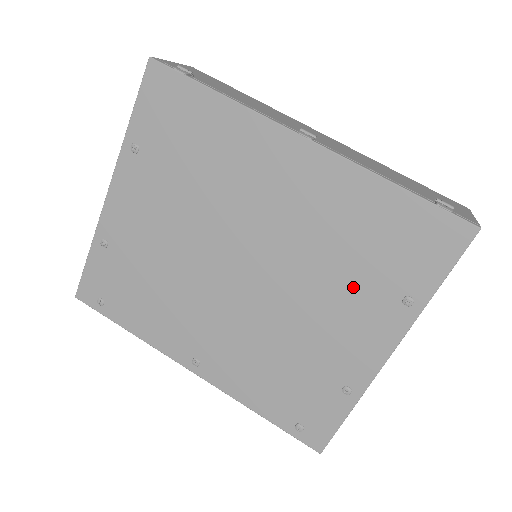
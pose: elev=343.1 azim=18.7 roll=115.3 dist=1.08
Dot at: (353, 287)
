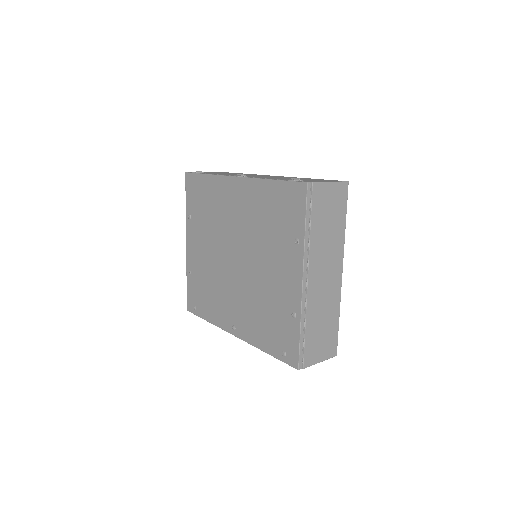
Dot at: (275, 245)
